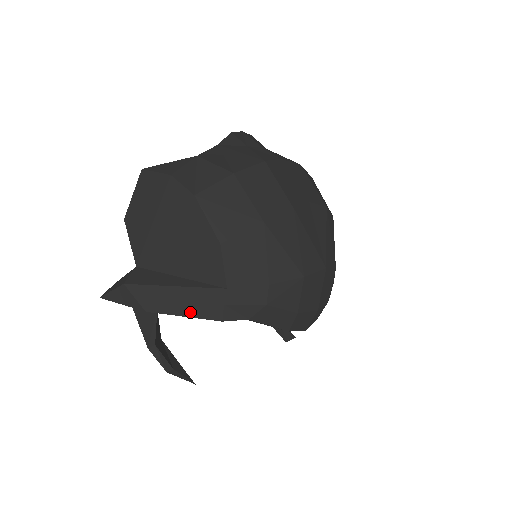
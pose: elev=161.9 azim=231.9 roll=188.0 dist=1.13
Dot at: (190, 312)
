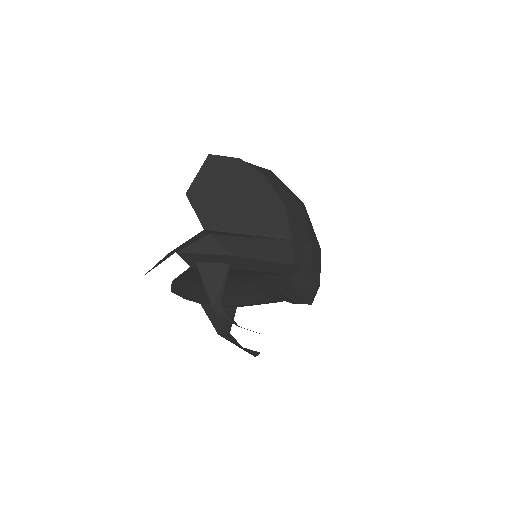
Dot at: (270, 257)
